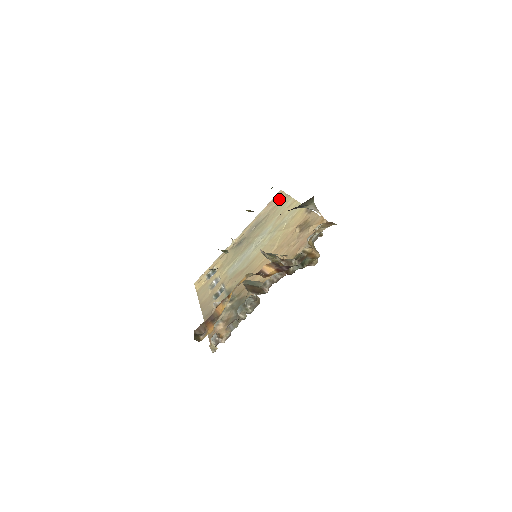
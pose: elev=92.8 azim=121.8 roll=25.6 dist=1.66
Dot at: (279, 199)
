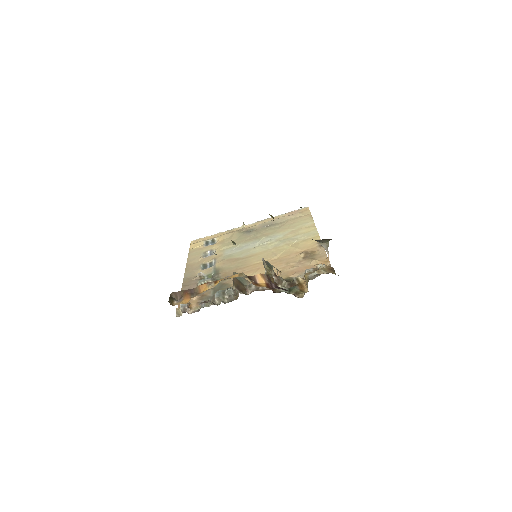
Dot at: (302, 214)
